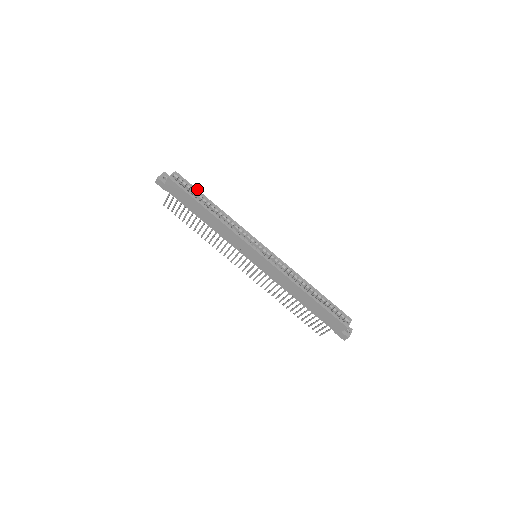
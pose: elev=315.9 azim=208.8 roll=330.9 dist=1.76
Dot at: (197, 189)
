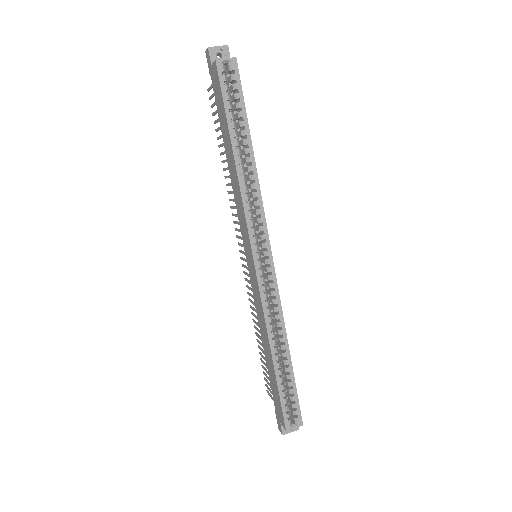
Dot at: occluded
